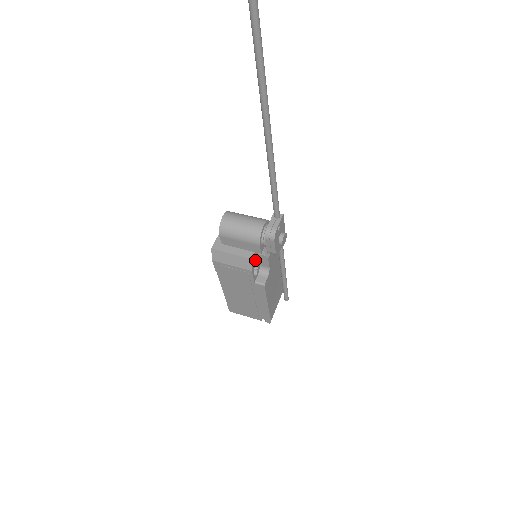
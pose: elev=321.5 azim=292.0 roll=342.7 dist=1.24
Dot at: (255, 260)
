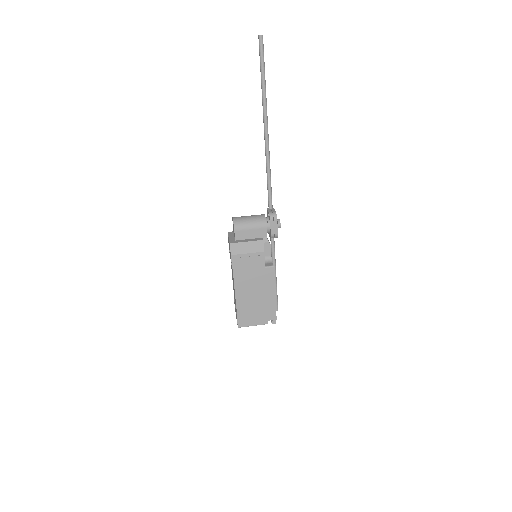
Dot at: occluded
